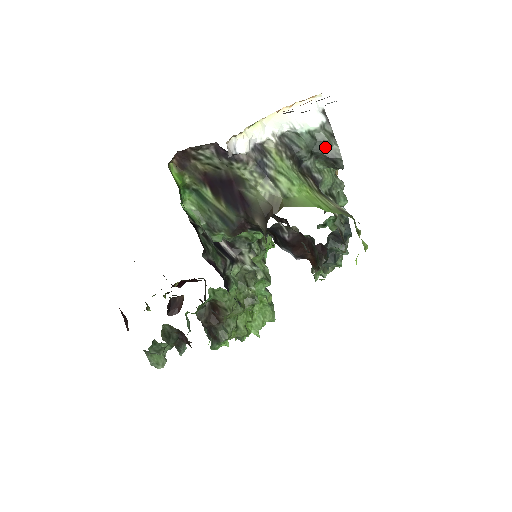
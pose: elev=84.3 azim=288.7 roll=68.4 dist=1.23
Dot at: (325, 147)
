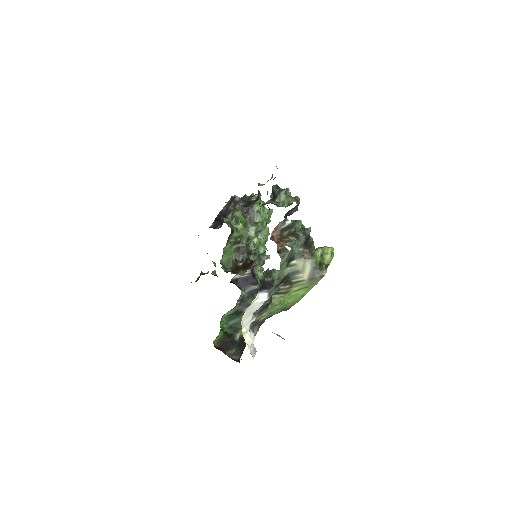
Dot at: occluded
